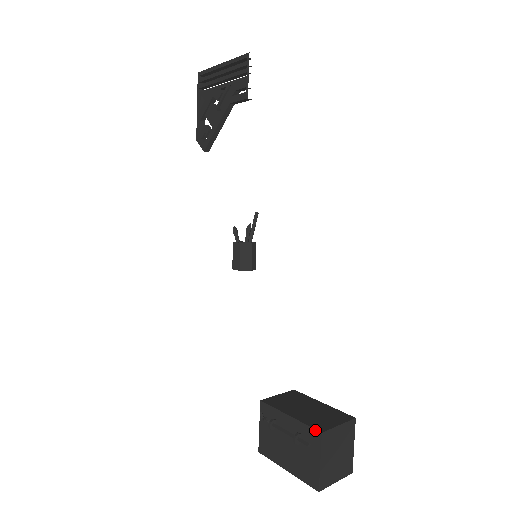
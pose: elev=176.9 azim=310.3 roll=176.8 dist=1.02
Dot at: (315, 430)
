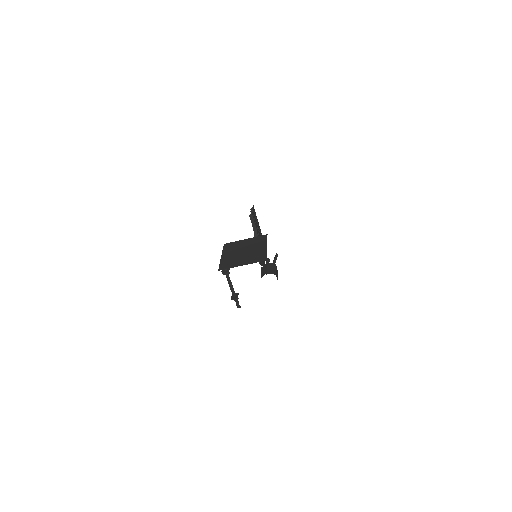
Dot at: occluded
